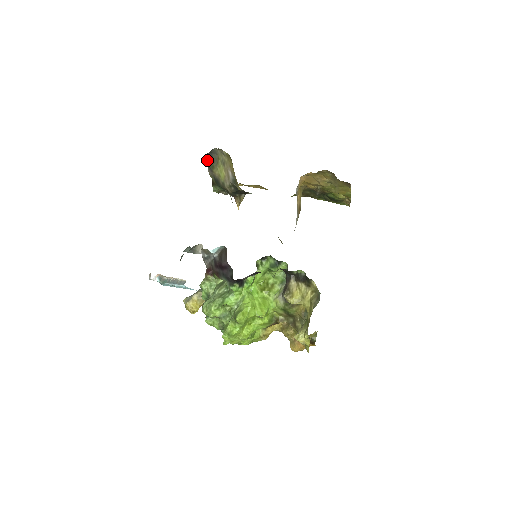
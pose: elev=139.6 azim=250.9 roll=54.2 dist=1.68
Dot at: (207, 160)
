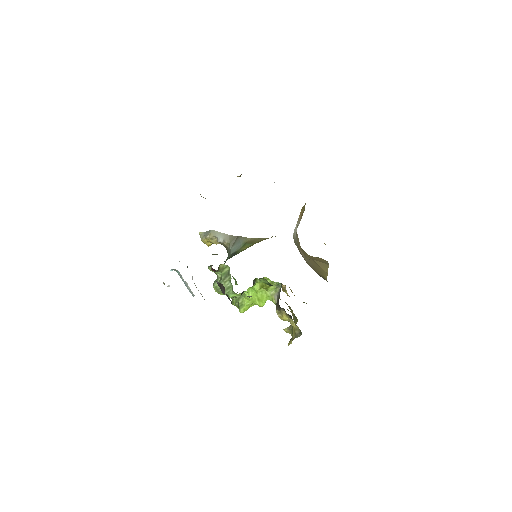
Dot at: occluded
